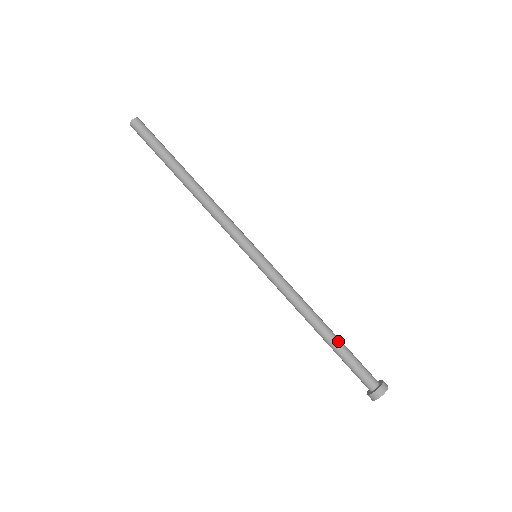
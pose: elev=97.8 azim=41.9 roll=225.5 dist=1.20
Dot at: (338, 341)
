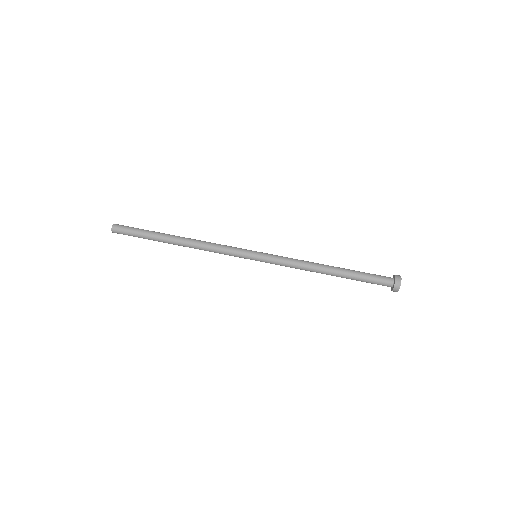
Dot at: (348, 269)
